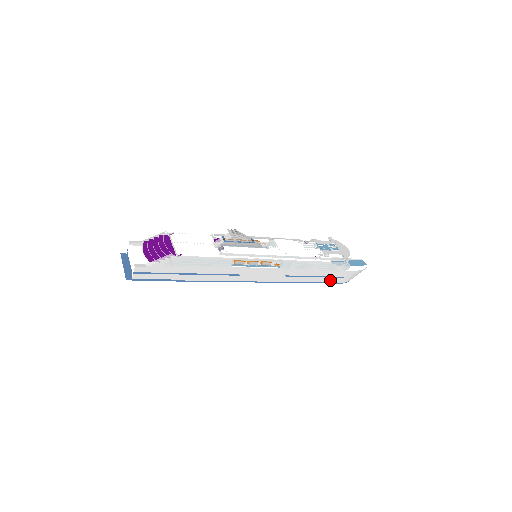
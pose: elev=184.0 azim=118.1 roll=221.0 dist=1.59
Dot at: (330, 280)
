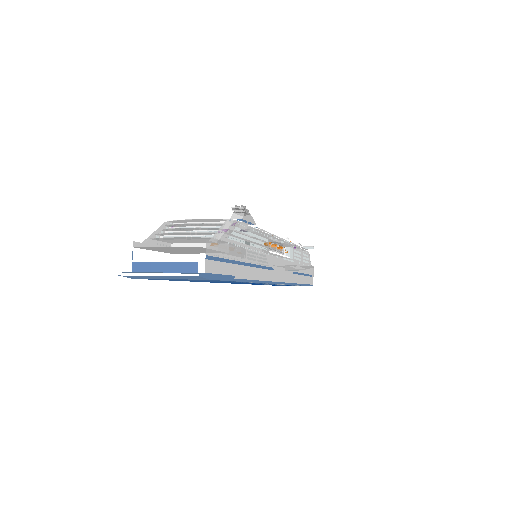
Dot at: (308, 281)
